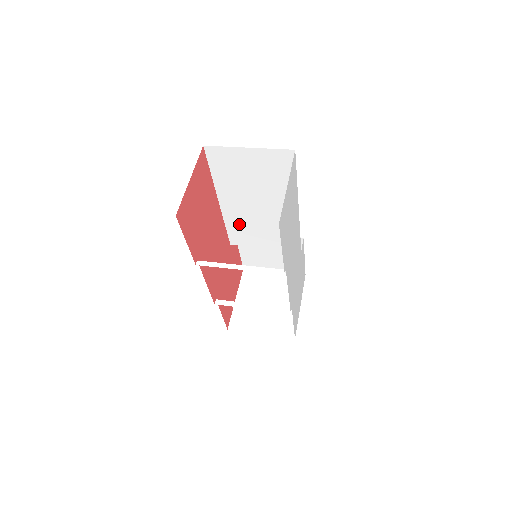
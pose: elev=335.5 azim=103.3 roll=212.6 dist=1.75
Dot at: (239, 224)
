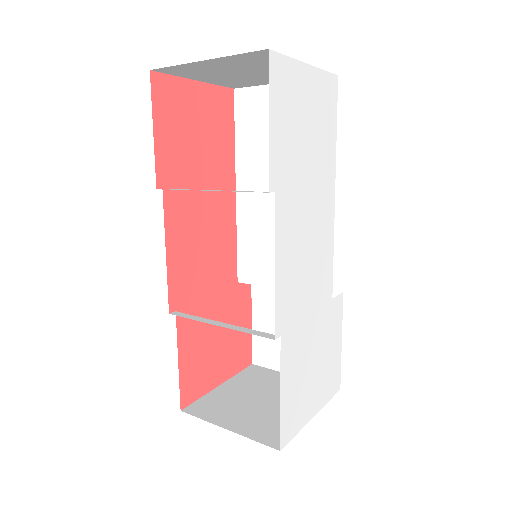
Dot at: (254, 235)
